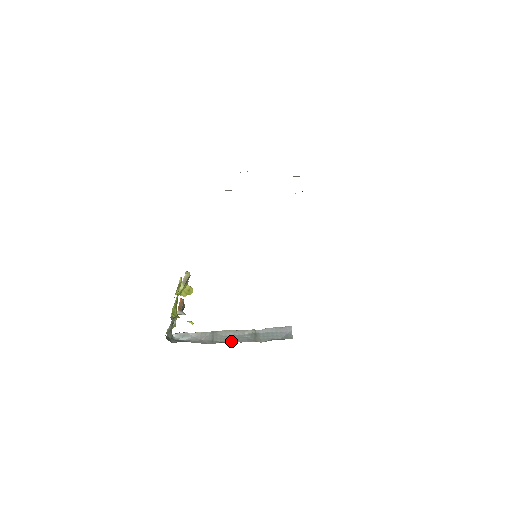
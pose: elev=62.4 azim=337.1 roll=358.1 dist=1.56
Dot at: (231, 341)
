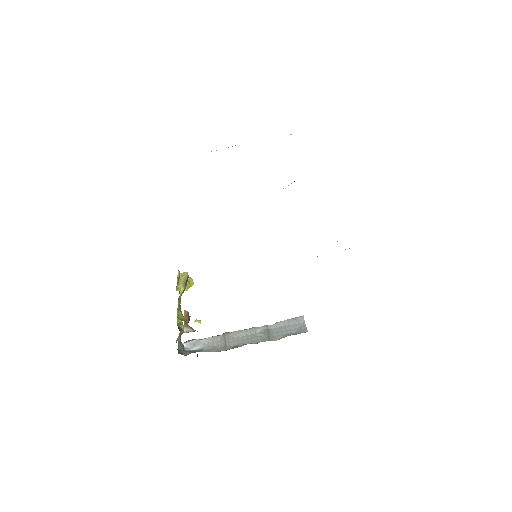
Dot at: (244, 344)
